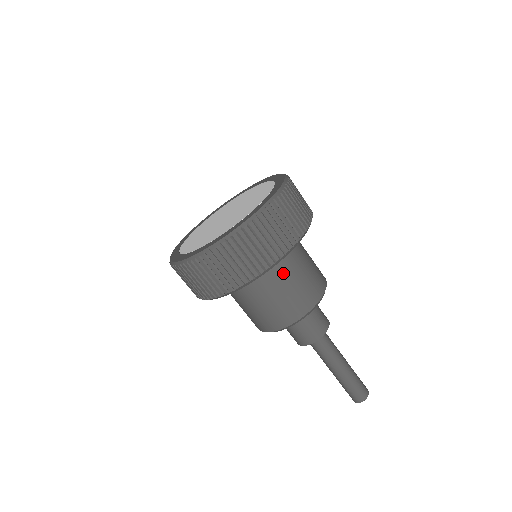
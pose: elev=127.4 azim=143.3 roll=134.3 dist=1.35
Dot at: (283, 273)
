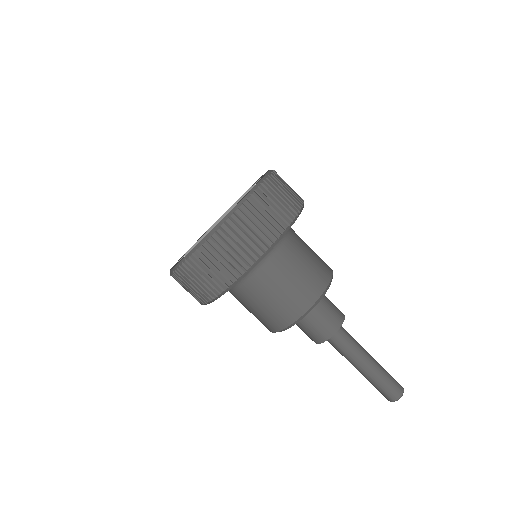
Dot at: (298, 242)
